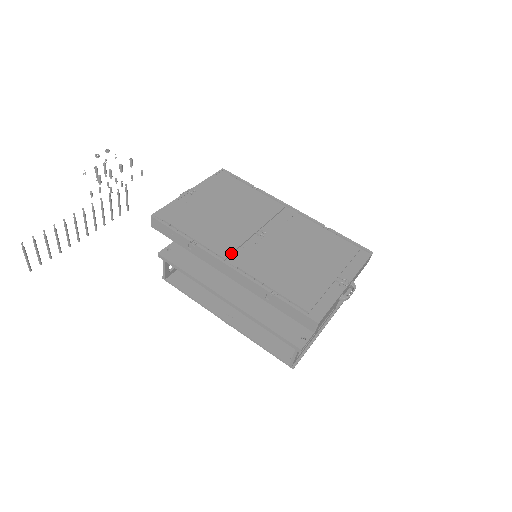
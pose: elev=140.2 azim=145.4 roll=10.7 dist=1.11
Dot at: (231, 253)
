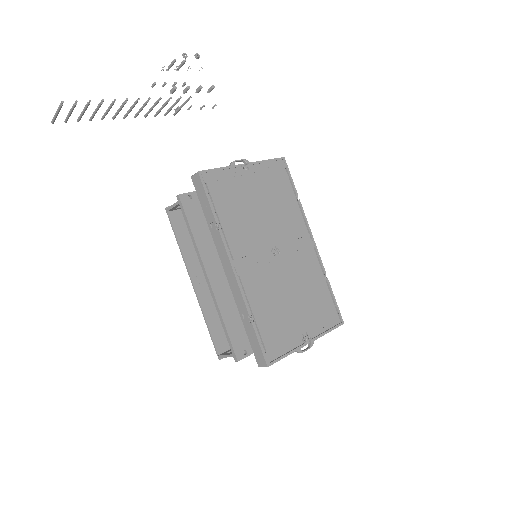
Dot at: (242, 257)
